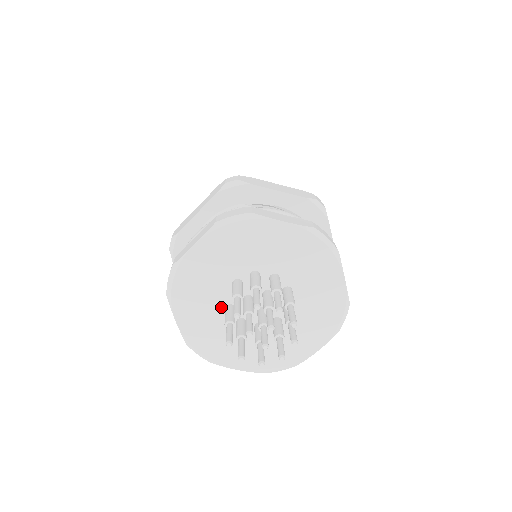
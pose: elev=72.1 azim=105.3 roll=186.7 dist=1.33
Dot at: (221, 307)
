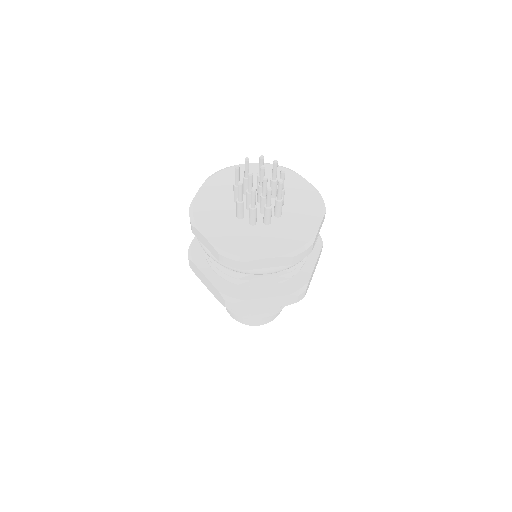
Dot at: (233, 218)
